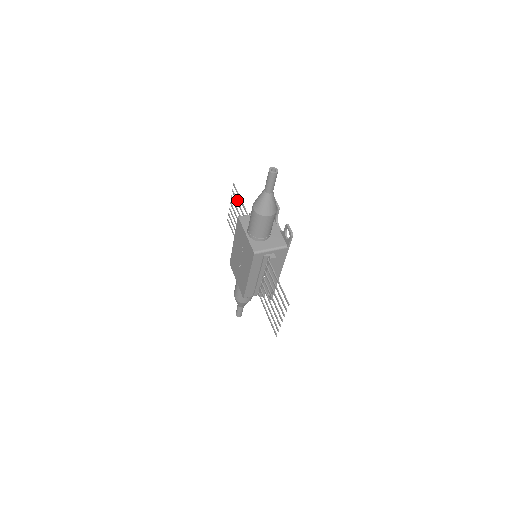
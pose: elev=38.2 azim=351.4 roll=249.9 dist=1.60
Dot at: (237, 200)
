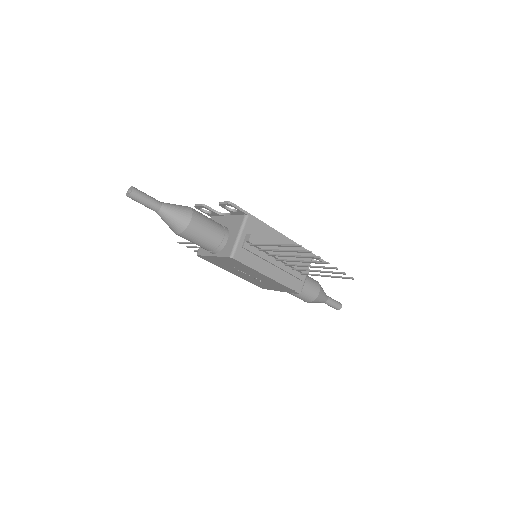
Dot at: (195, 247)
